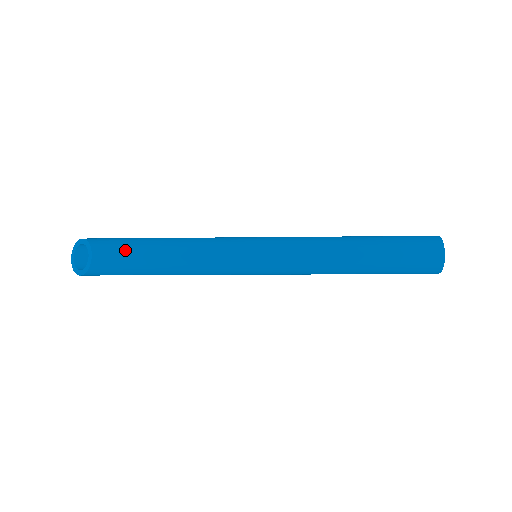
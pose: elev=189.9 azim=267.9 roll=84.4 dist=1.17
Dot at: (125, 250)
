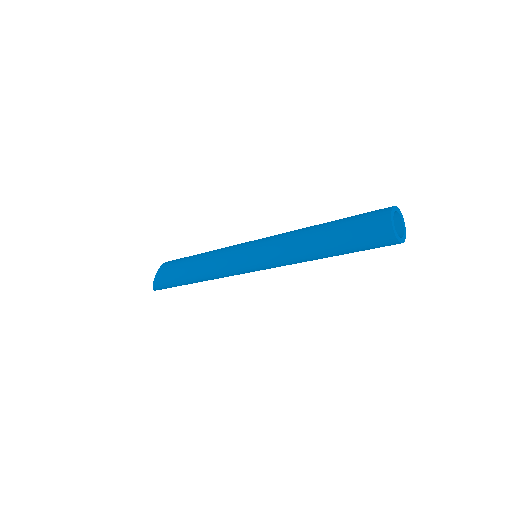
Dot at: (180, 259)
